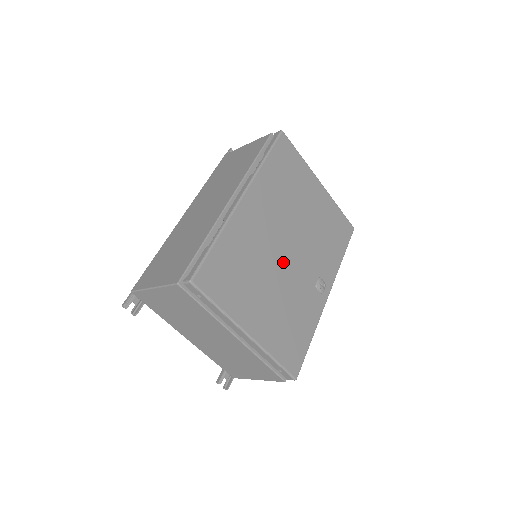
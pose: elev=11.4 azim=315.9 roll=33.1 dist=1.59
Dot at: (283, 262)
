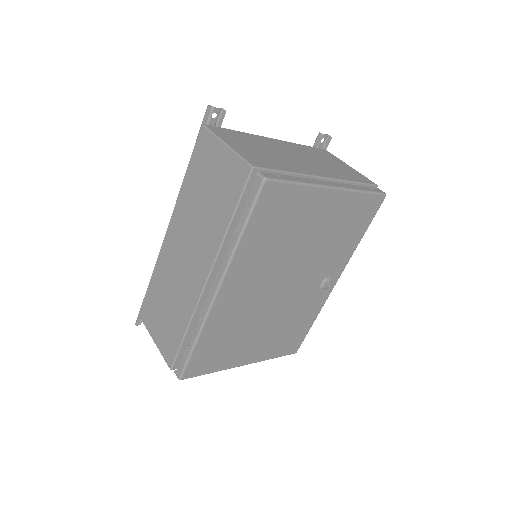
Dot at: (277, 301)
